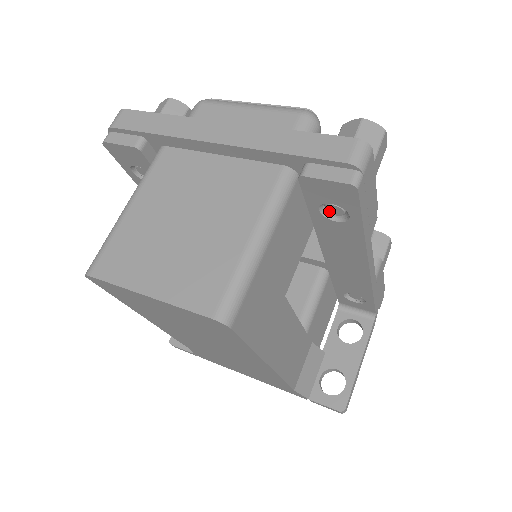
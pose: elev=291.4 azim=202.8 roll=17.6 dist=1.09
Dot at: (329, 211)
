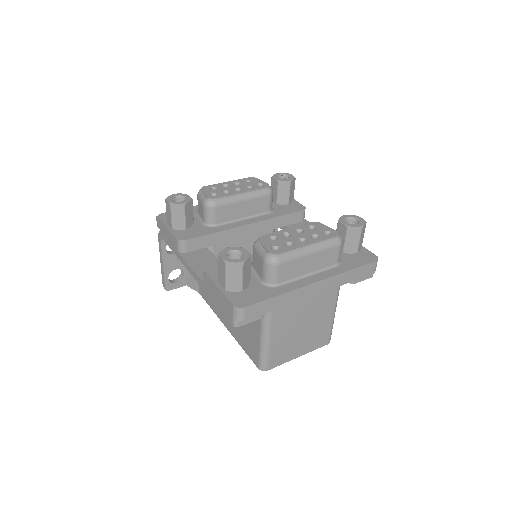
Dot at: occluded
